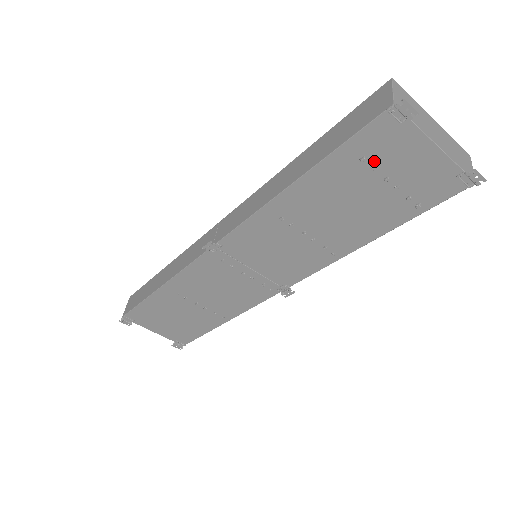
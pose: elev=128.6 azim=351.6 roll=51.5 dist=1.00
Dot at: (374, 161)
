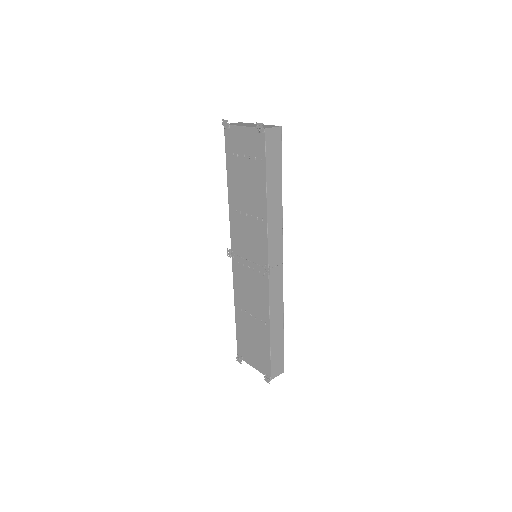
Dot at: (236, 152)
